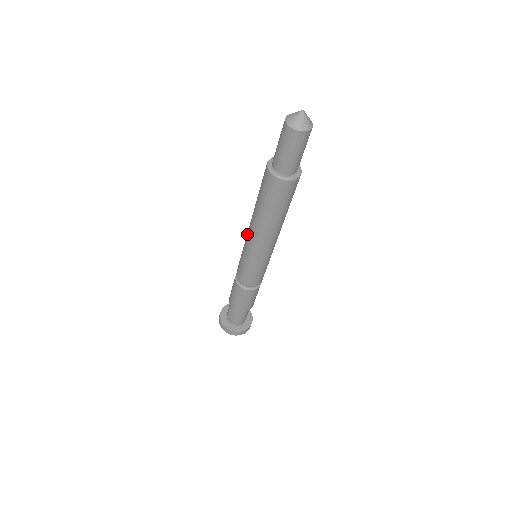
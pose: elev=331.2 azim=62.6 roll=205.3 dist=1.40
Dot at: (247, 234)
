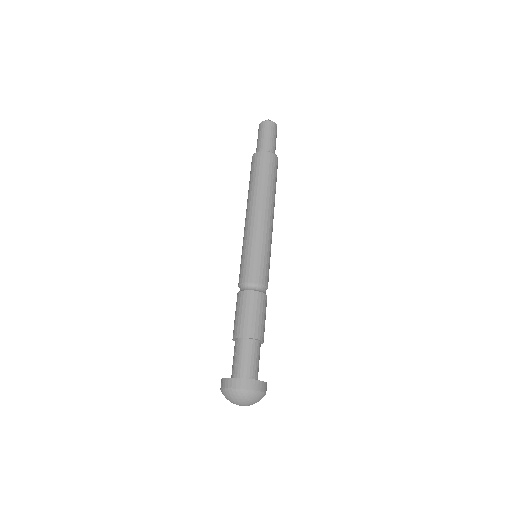
Dot at: (245, 224)
